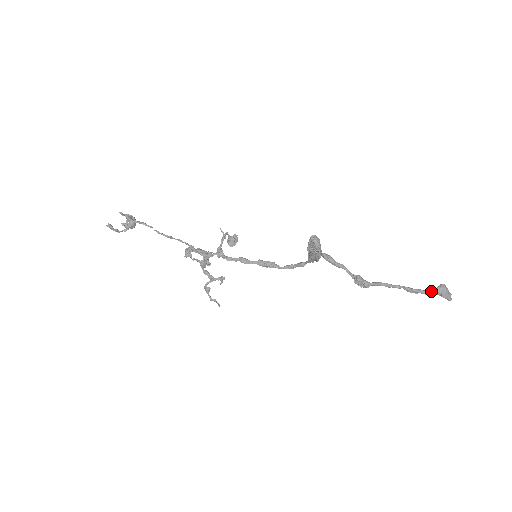
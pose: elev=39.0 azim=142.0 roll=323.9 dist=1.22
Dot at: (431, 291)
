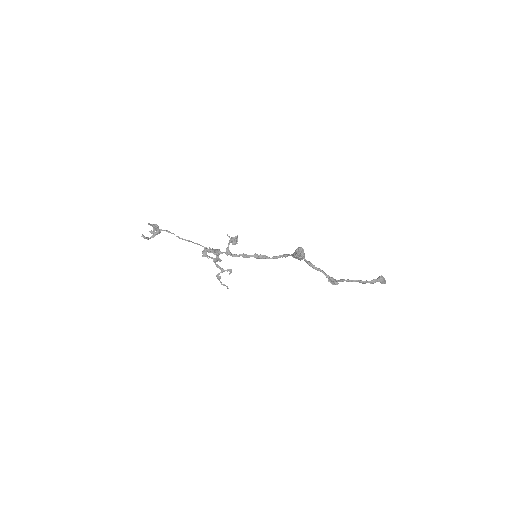
Dot at: (374, 281)
